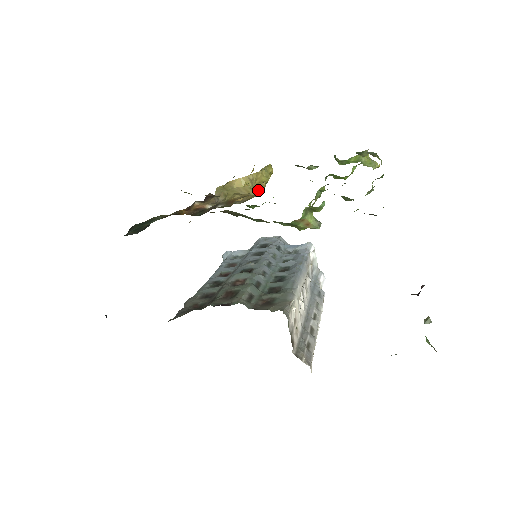
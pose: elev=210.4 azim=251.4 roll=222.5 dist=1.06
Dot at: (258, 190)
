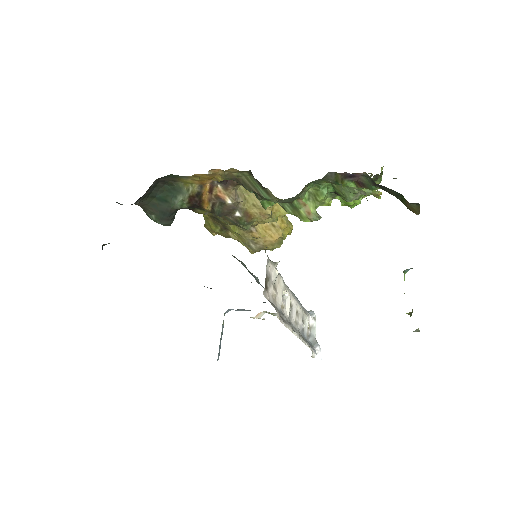
Dot at: (275, 238)
